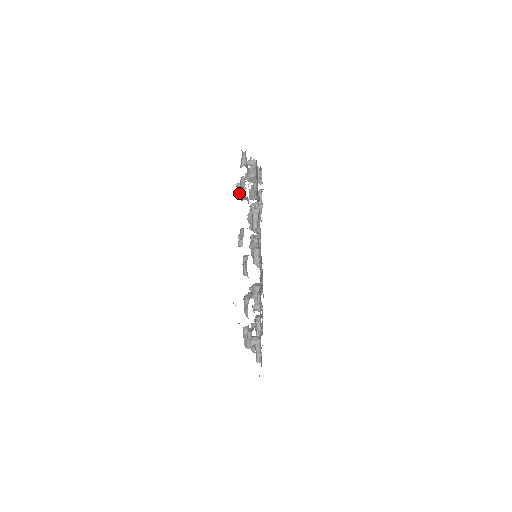
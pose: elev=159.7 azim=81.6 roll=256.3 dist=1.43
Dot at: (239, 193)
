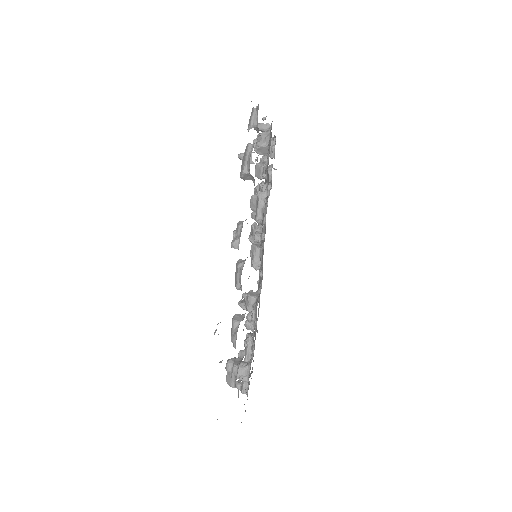
Dot at: (241, 168)
